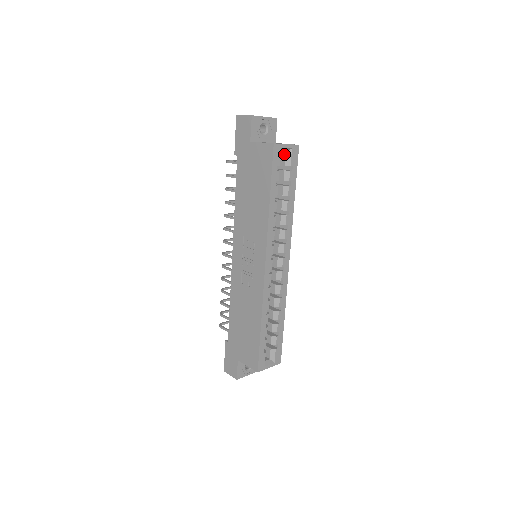
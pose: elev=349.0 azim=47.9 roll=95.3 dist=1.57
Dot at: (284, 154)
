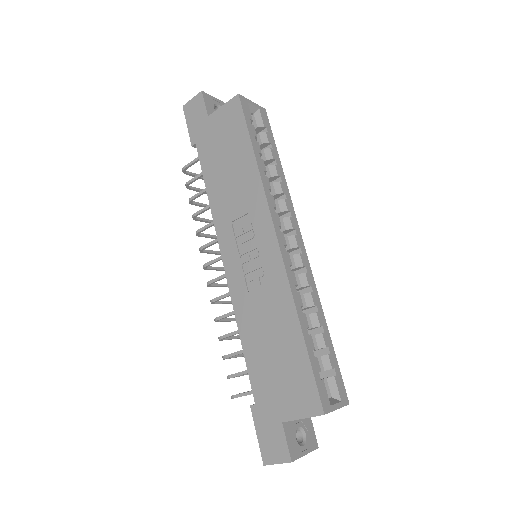
Dot at: (252, 117)
